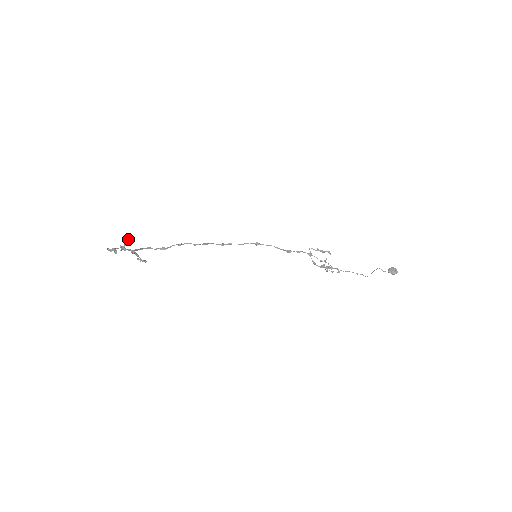
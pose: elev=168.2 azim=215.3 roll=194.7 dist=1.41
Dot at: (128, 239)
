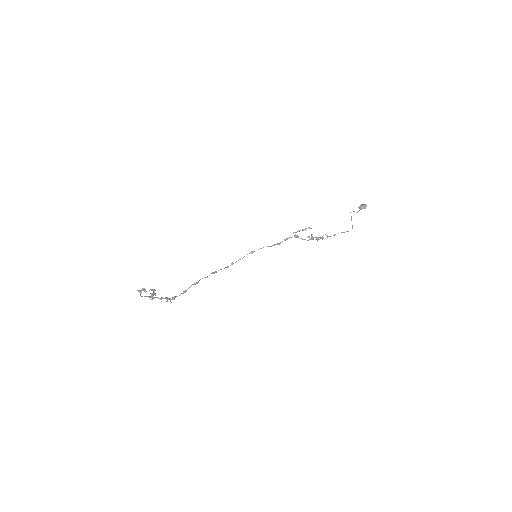
Dot at: (152, 290)
